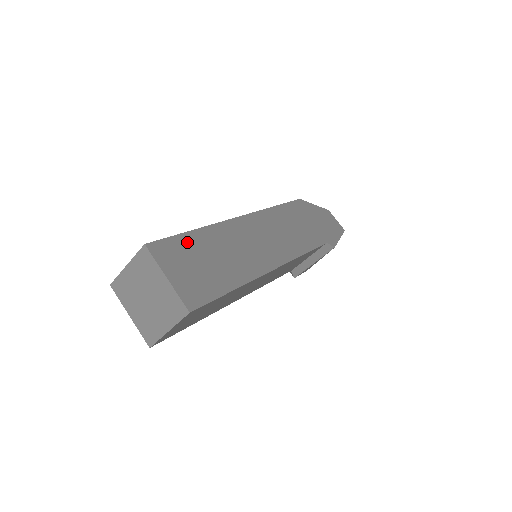
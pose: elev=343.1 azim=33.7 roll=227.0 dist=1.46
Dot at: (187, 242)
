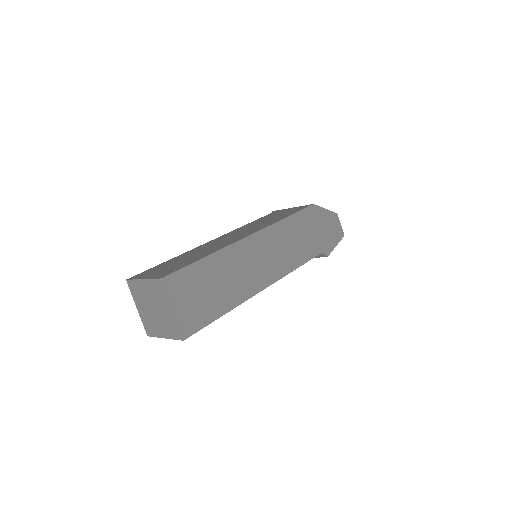
Dot at: (197, 271)
